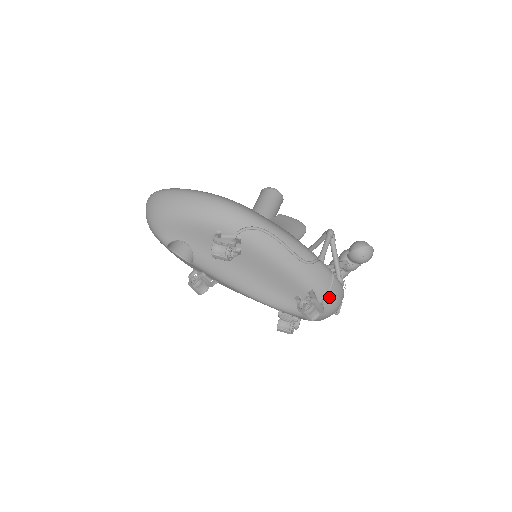
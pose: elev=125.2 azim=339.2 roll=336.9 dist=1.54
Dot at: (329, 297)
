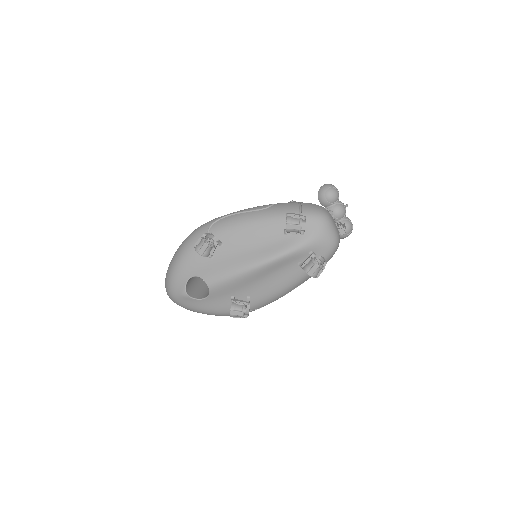
Dot at: (305, 211)
